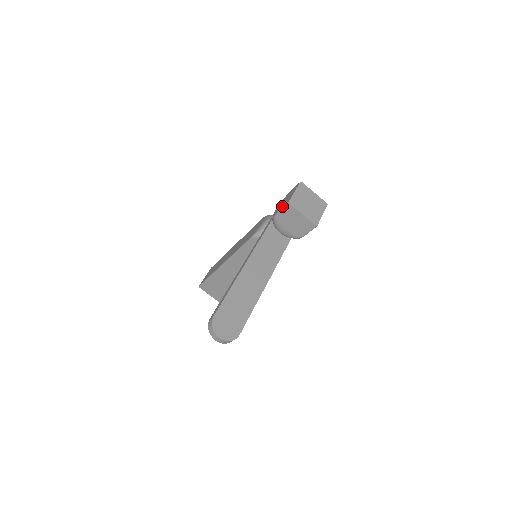
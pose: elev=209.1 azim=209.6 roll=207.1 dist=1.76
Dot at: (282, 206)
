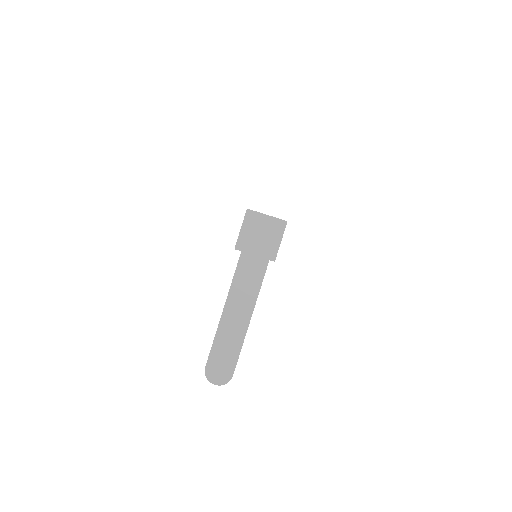
Dot at: occluded
